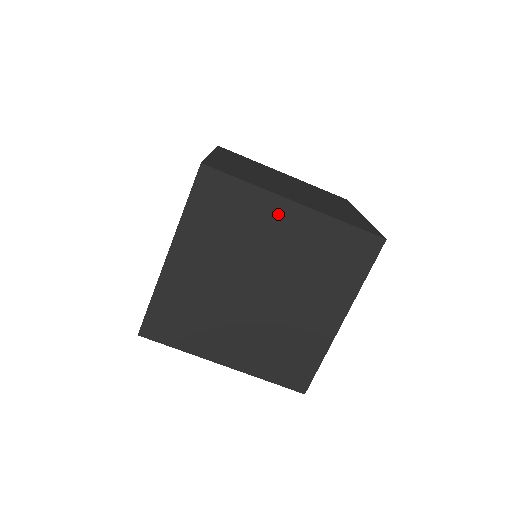
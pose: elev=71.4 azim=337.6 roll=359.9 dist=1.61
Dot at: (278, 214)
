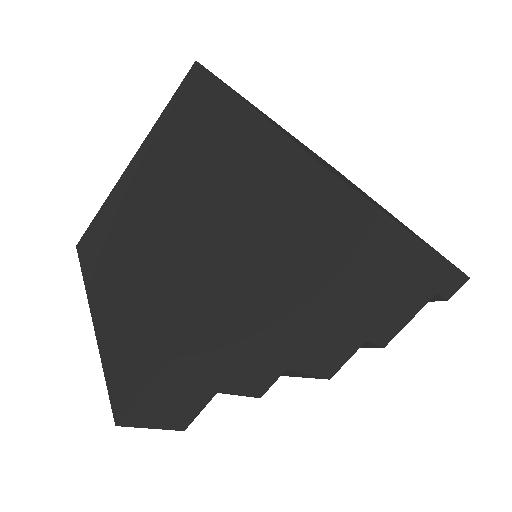
Dot at: (222, 116)
